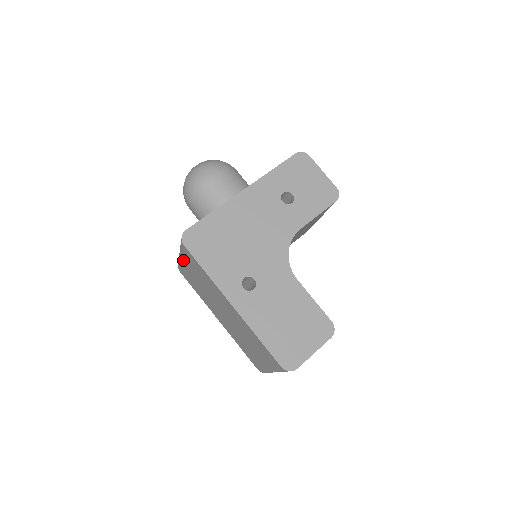
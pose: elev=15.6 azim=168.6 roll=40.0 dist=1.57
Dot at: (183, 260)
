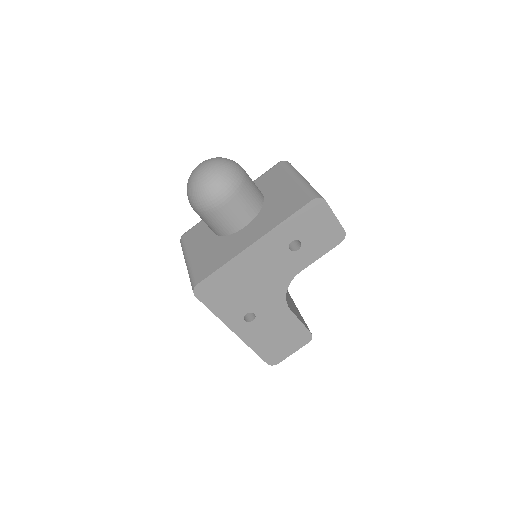
Dot at: occluded
